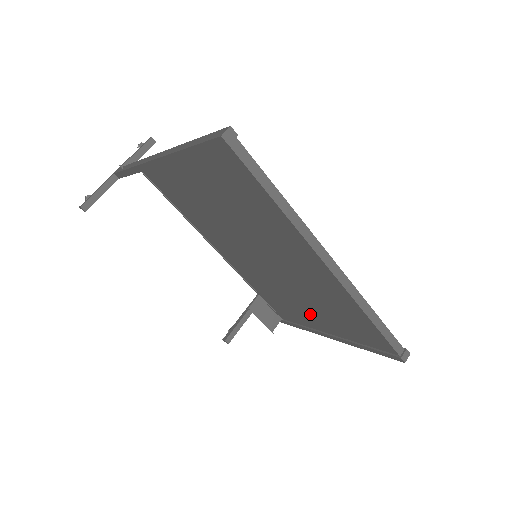
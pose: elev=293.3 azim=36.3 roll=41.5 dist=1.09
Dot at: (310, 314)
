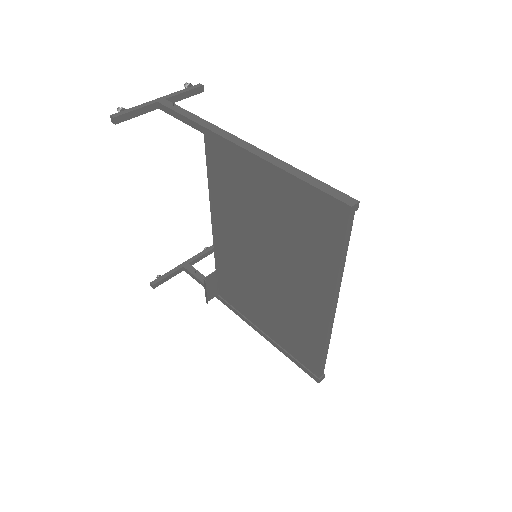
Dot at: (261, 313)
